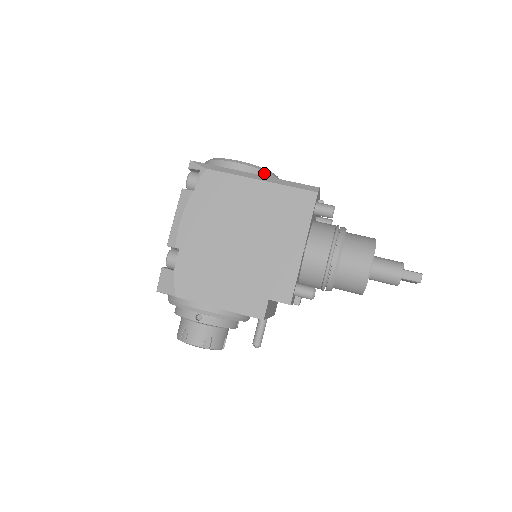
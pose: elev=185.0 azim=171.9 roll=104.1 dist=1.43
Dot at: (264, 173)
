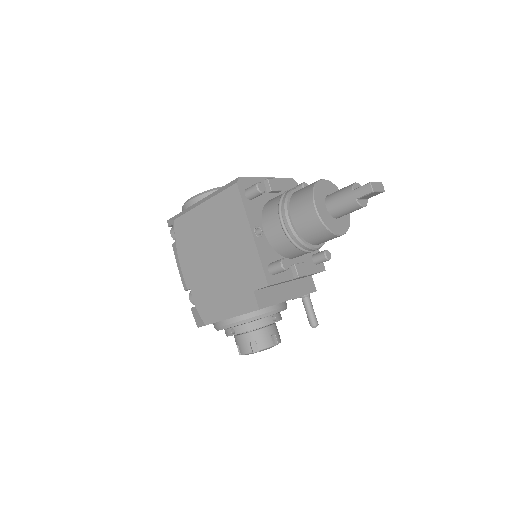
Dot at: occluded
